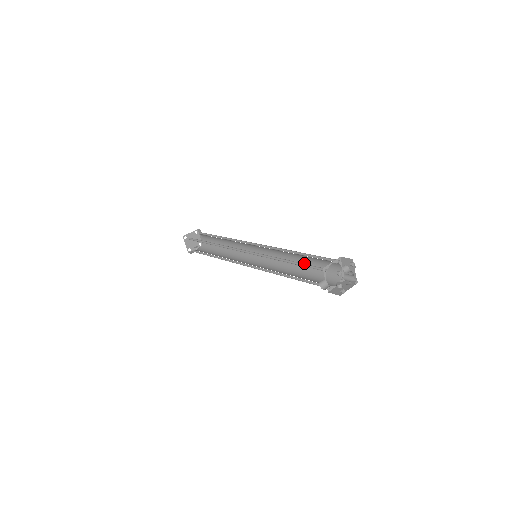
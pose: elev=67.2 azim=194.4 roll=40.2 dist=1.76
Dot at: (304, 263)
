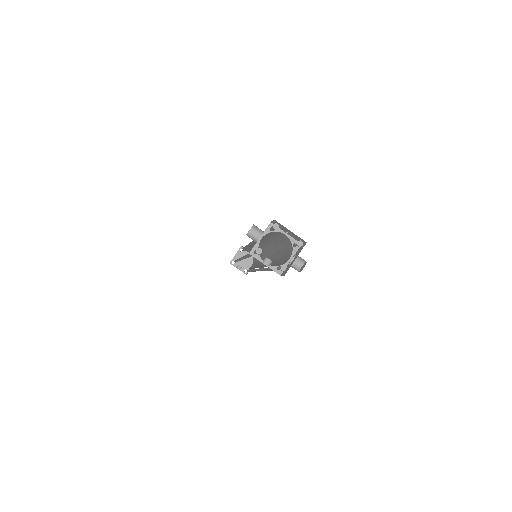
Dot at: (275, 263)
